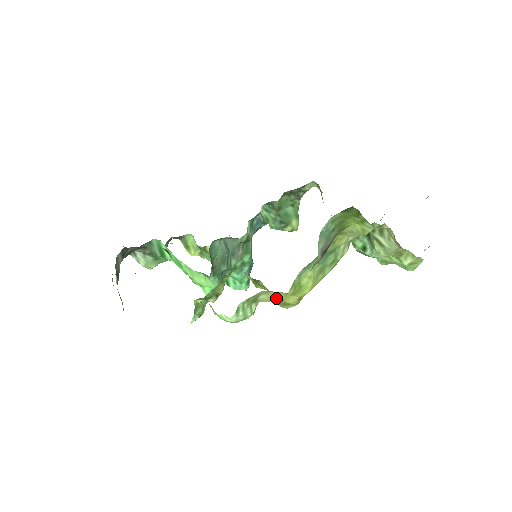
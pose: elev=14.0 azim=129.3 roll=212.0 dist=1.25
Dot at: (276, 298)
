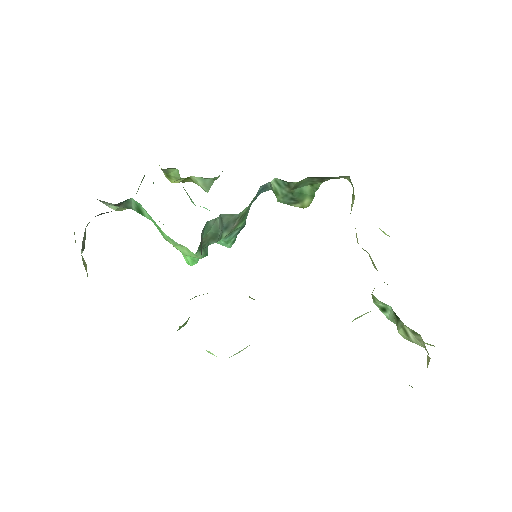
Dot at: occluded
